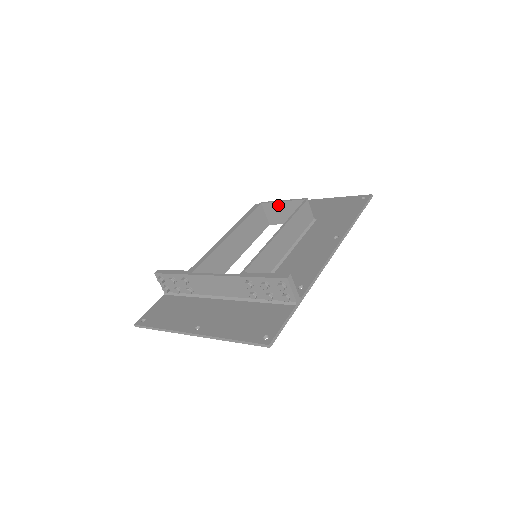
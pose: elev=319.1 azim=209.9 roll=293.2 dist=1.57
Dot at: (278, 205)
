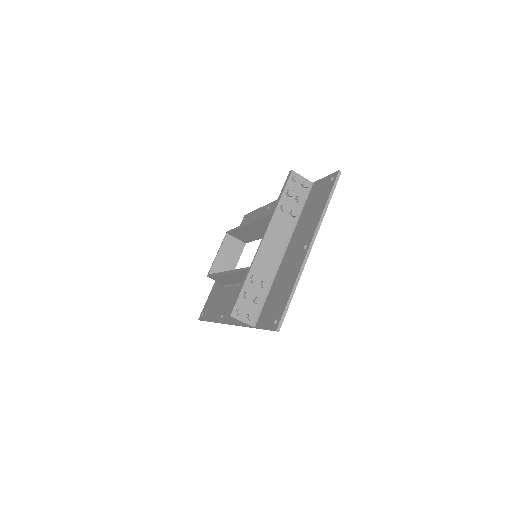
Dot at: (218, 260)
